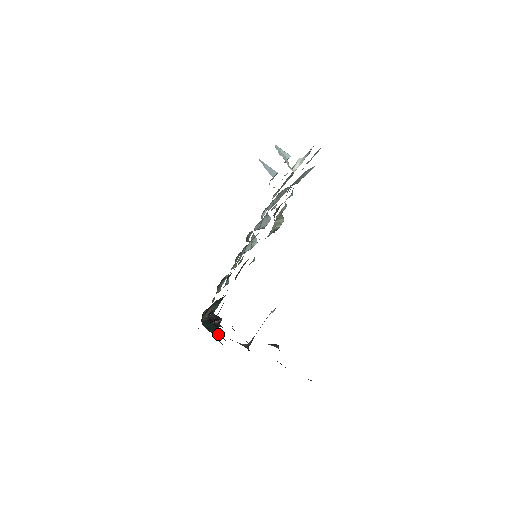
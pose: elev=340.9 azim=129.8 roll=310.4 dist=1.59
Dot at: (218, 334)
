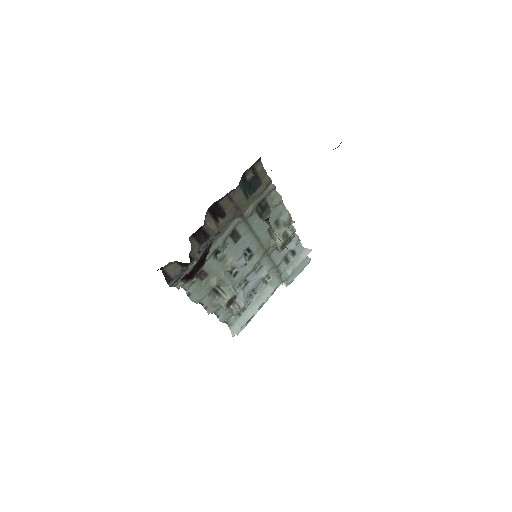
Dot at: occluded
